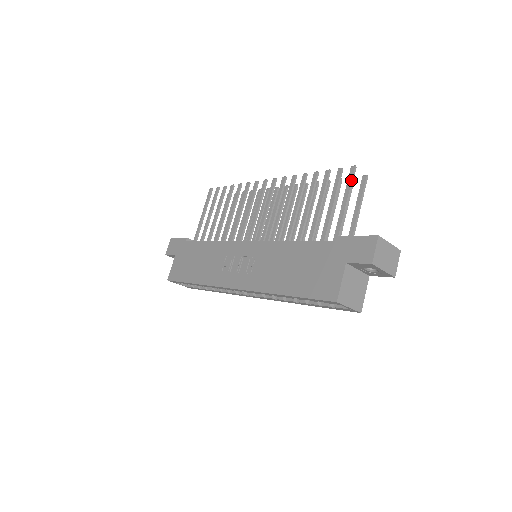
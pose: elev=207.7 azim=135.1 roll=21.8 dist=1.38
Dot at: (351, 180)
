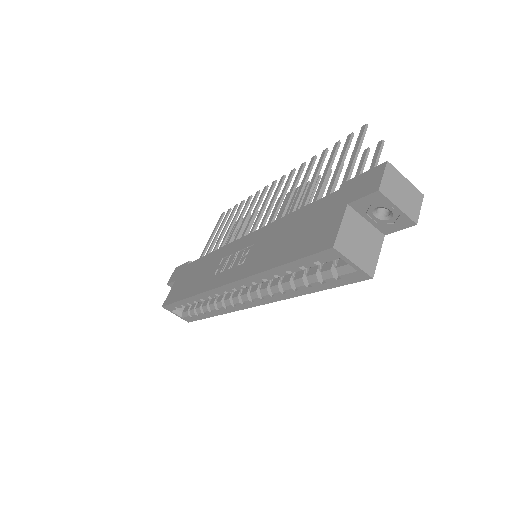
Dot at: (361, 136)
